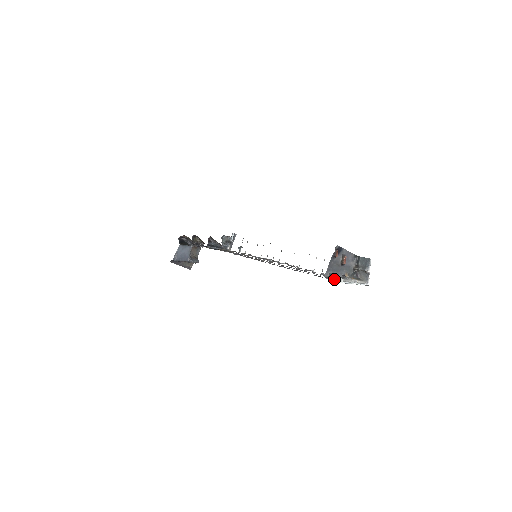
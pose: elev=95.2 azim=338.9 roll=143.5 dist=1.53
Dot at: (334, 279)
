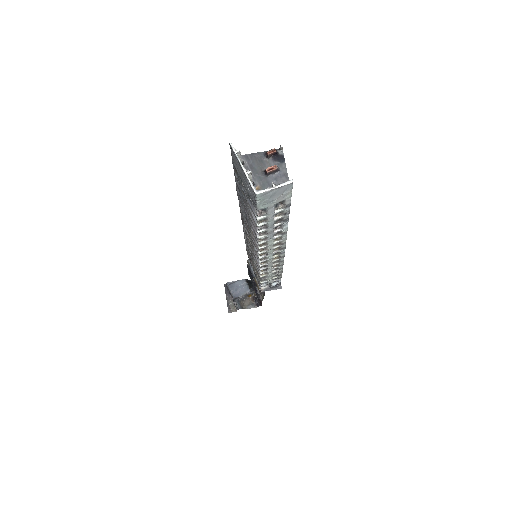
Dot at: occluded
